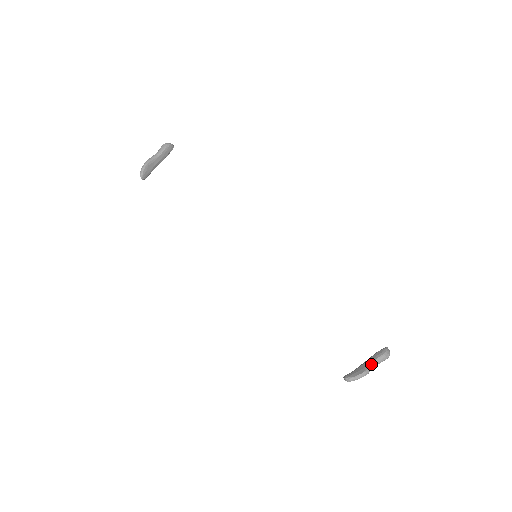
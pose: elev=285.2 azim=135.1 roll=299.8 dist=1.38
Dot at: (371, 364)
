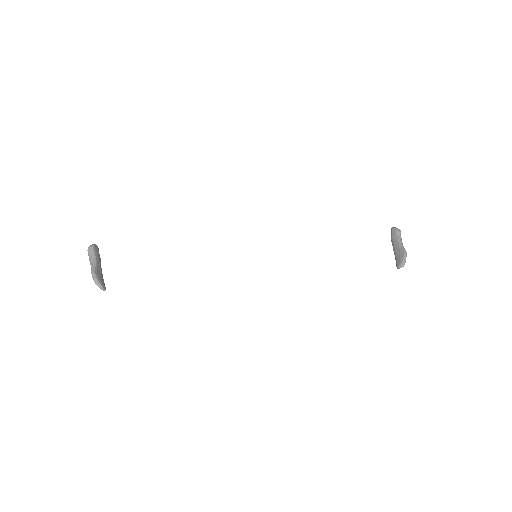
Dot at: (400, 244)
